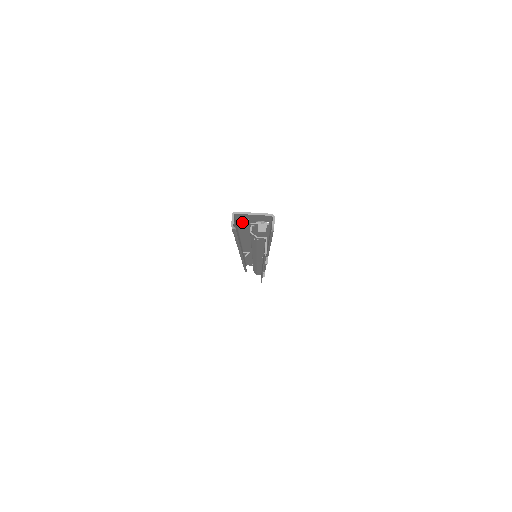
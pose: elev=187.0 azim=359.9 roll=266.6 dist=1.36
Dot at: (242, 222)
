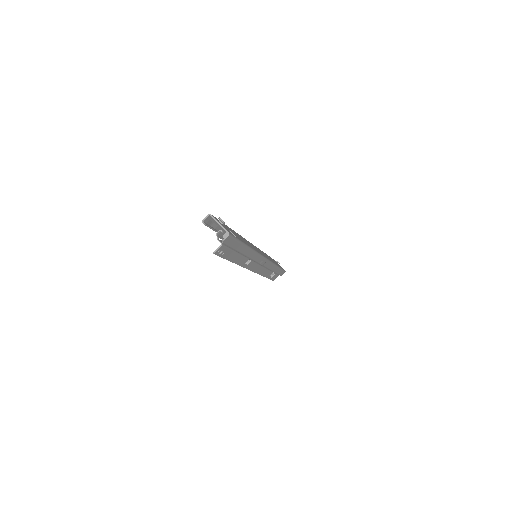
Dot at: occluded
